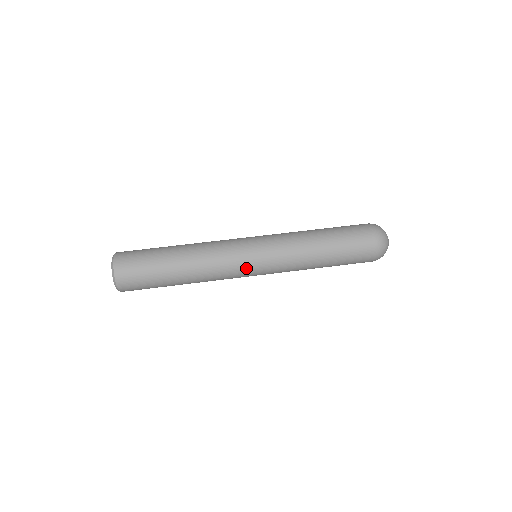
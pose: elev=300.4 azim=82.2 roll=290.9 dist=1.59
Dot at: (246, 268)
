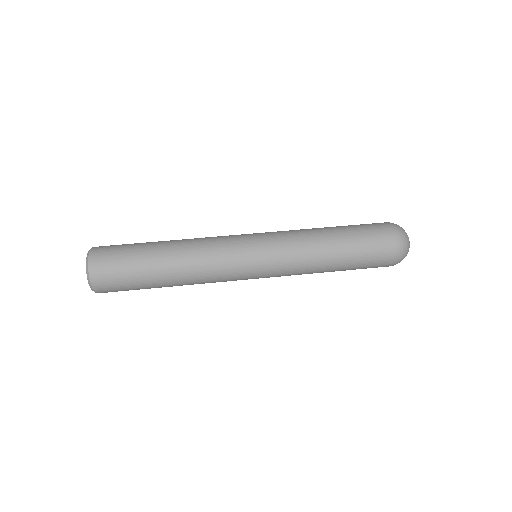
Dot at: (244, 277)
